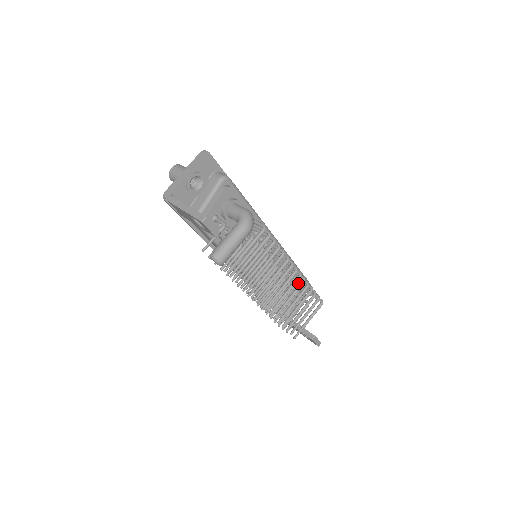
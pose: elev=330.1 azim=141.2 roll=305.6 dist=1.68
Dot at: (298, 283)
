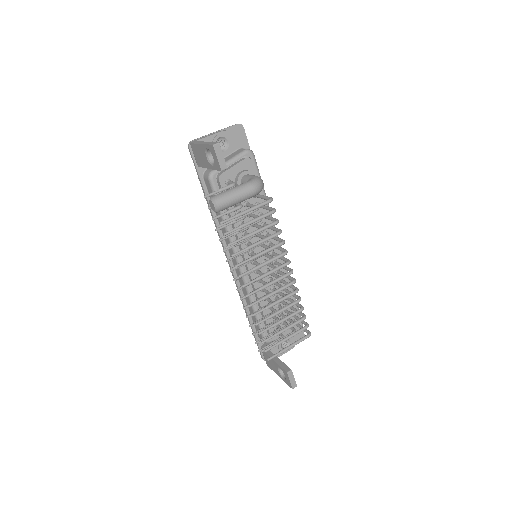
Dot at: (291, 307)
